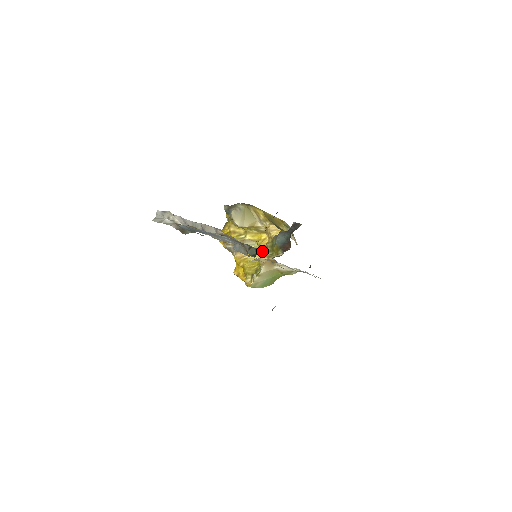
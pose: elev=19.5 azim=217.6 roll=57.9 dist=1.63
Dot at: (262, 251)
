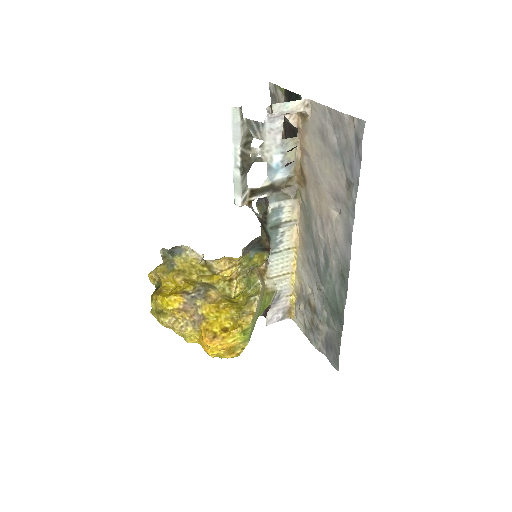
Dot at: (227, 293)
